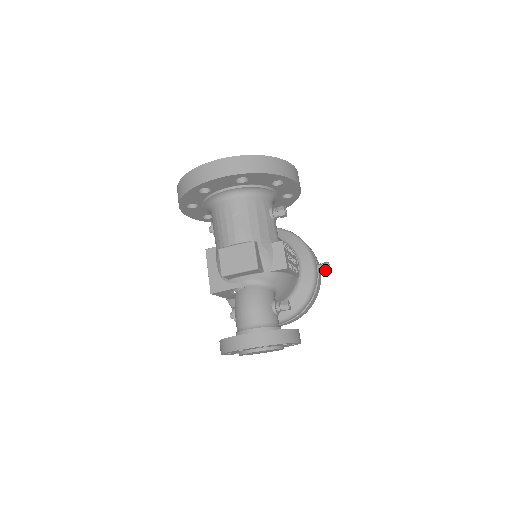
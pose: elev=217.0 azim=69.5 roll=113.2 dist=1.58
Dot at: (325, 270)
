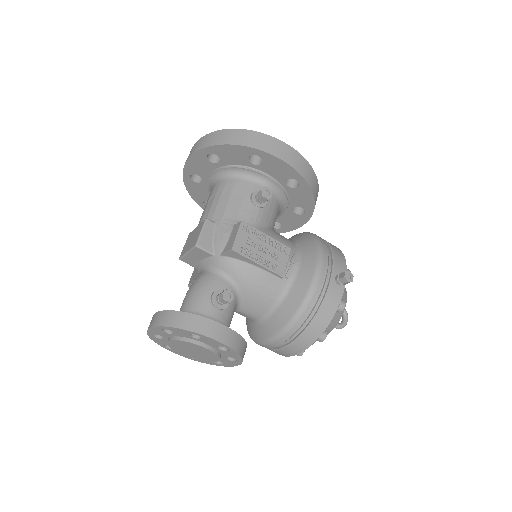
Dot at: (342, 282)
